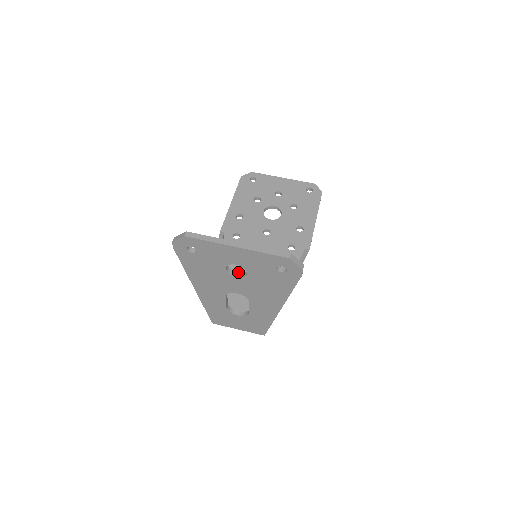
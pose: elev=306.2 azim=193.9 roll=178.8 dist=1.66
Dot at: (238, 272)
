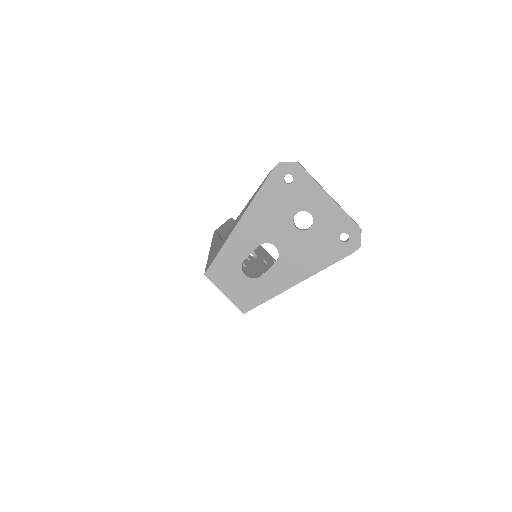
Dot at: occluded
